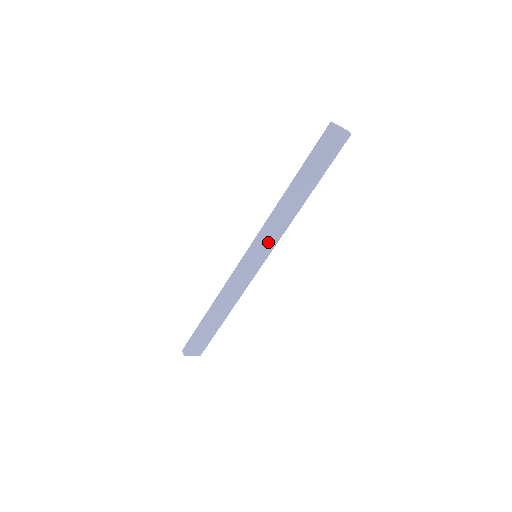
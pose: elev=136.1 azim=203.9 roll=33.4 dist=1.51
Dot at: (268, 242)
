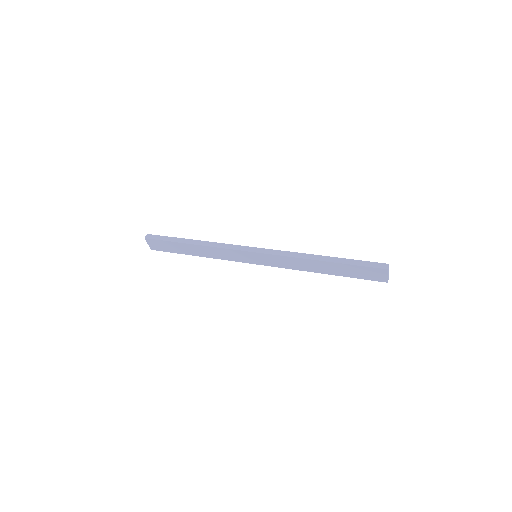
Dot at: (272, 260)
